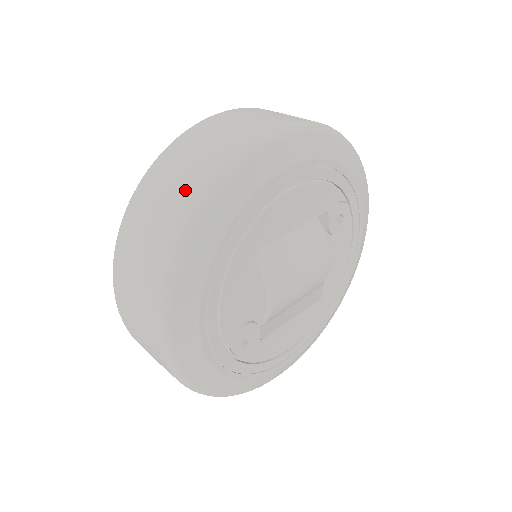
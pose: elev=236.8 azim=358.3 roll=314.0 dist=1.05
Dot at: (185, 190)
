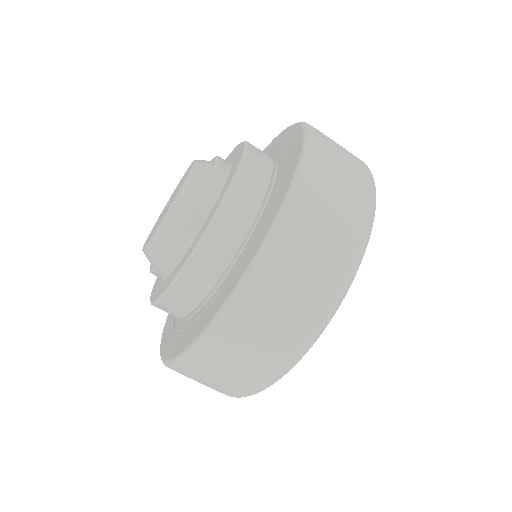
Dot at: (291, 337)
